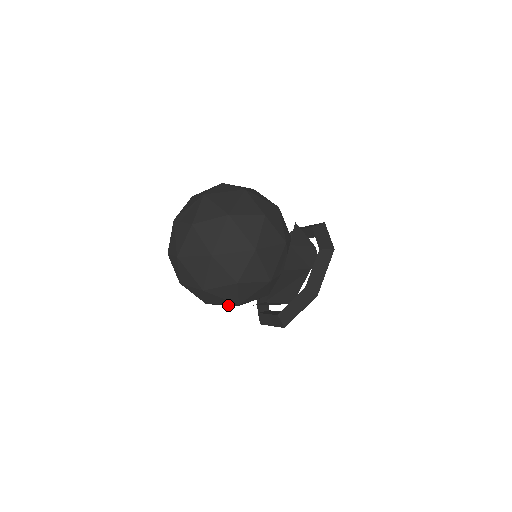
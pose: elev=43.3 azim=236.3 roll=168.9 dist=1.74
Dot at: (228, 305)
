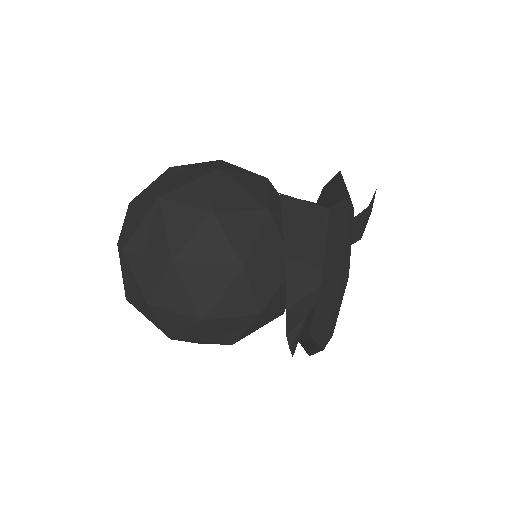
Dot at: (240, 310)
